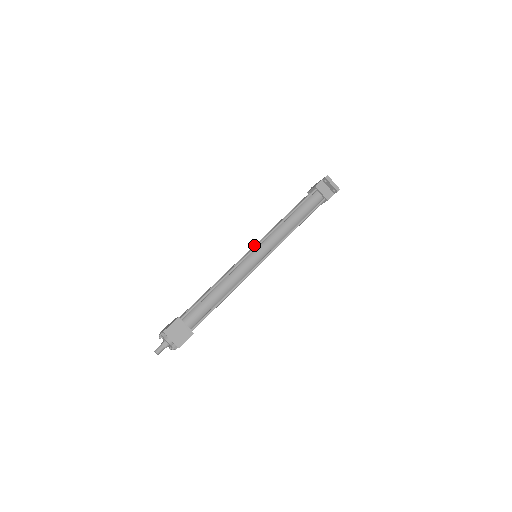
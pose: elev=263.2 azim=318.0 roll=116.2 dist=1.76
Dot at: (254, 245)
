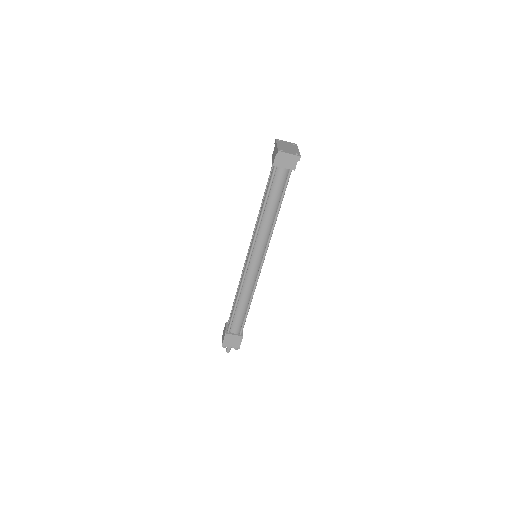
Dot at: (250, 243)
